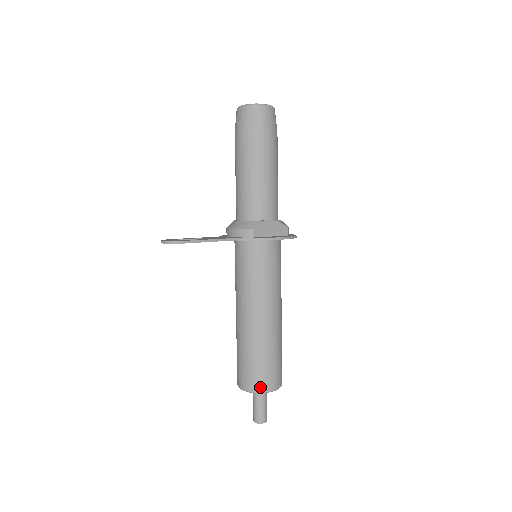
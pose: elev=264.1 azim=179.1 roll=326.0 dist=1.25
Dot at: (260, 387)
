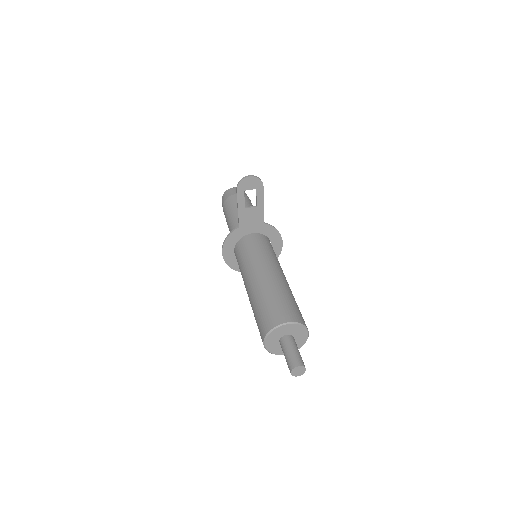
Dot at: (304, 322)
